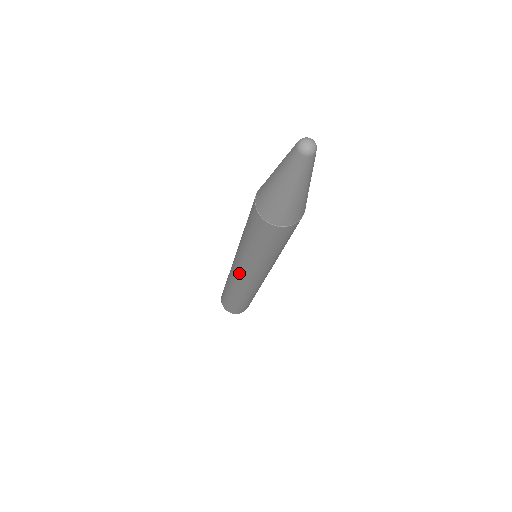
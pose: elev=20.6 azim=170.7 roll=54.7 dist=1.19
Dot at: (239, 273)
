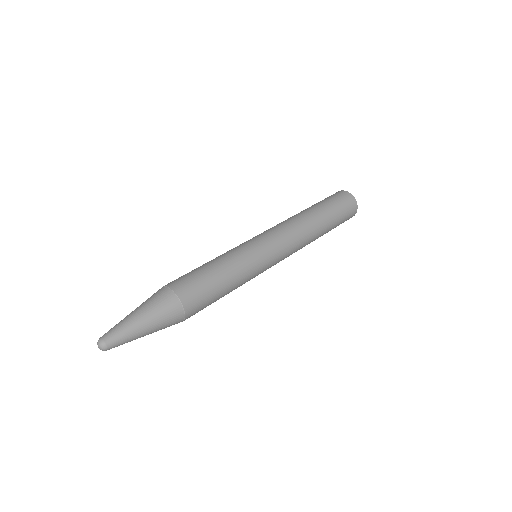
Dot at: occluded
